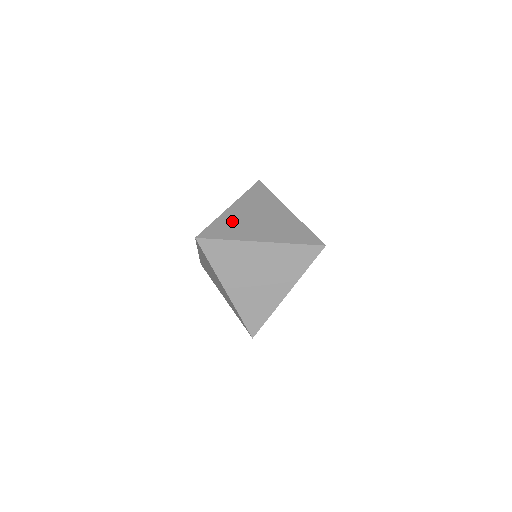
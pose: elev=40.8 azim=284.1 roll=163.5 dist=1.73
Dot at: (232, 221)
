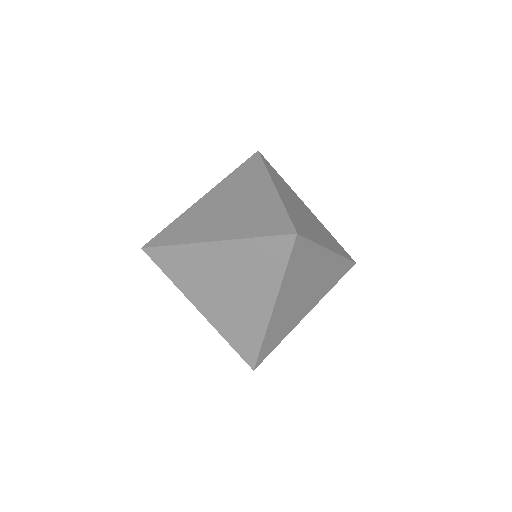
Dot at: (295, 212)
